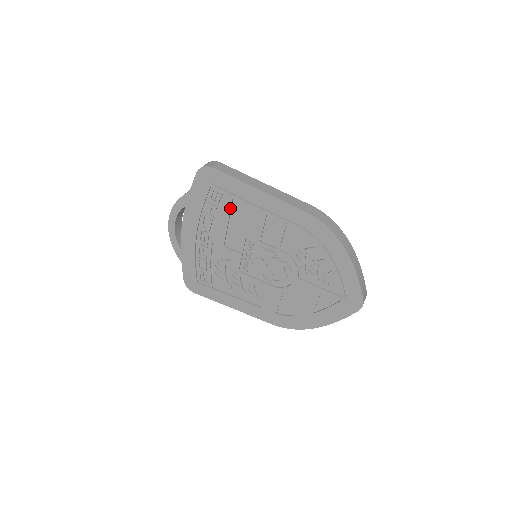
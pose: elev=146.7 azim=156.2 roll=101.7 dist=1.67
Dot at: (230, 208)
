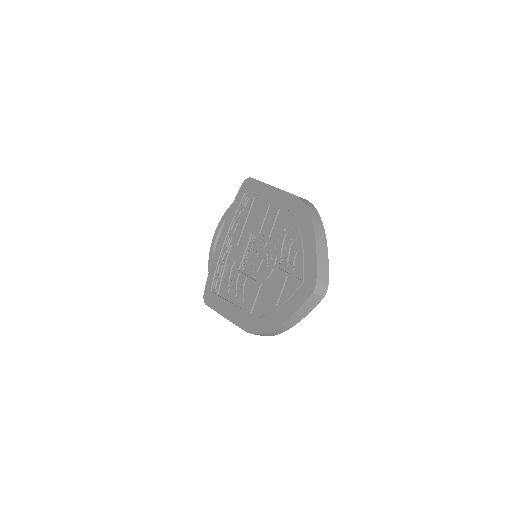
Dot at: (250, 207)
